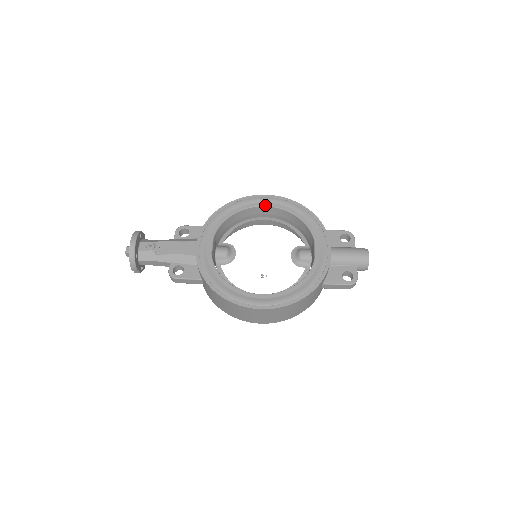
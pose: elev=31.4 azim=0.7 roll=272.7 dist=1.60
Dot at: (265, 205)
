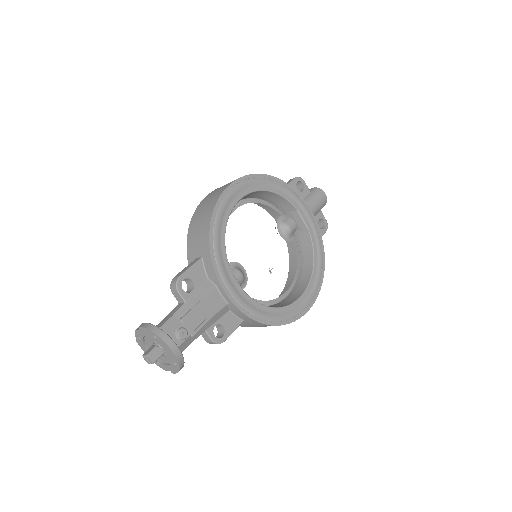
Dot at: (242, 196)
